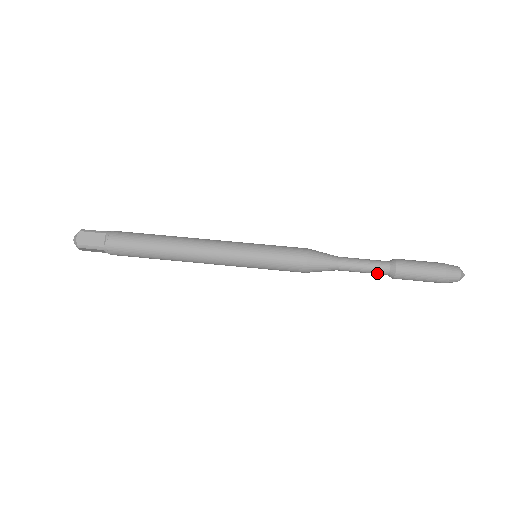
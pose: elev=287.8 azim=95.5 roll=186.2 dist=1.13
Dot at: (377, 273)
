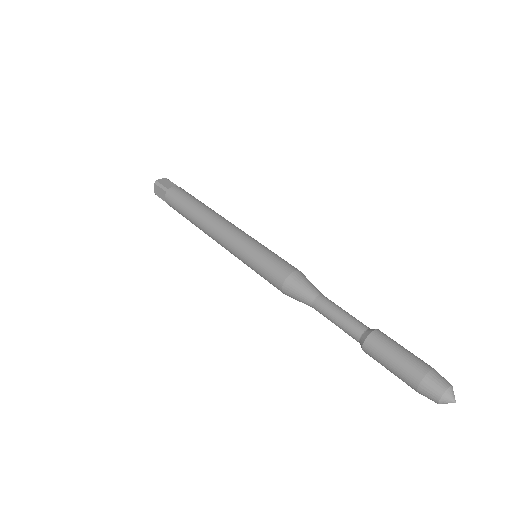
Dot at: (349, 330)
